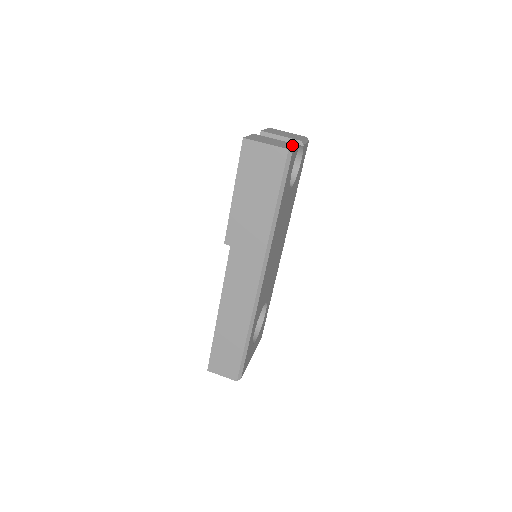
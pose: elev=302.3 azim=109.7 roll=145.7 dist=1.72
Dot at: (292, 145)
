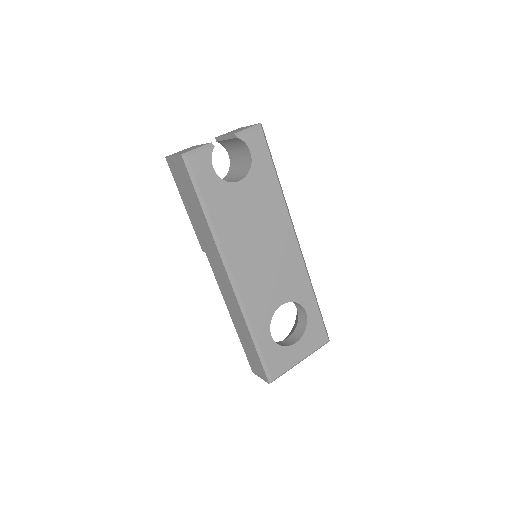
Dot at: (201, 146)
